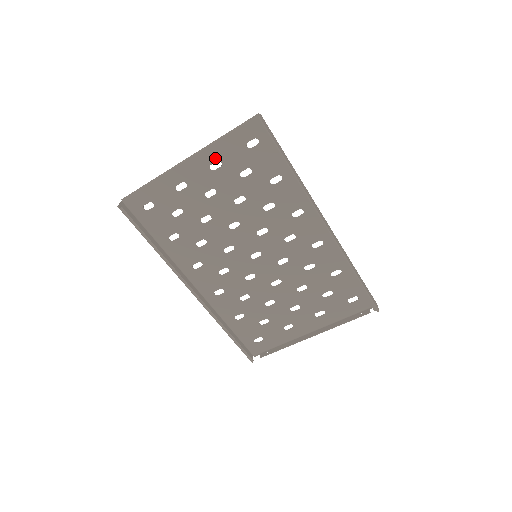
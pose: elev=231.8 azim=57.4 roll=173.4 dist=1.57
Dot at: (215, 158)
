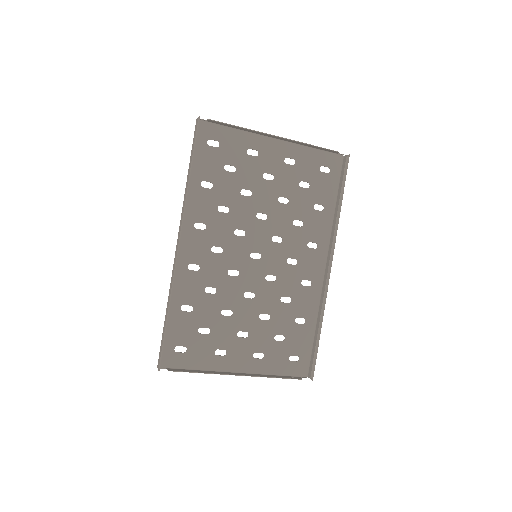
Dot at: (294, 156)
